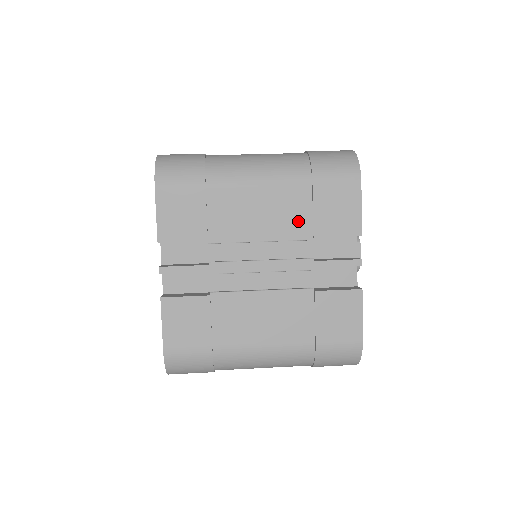
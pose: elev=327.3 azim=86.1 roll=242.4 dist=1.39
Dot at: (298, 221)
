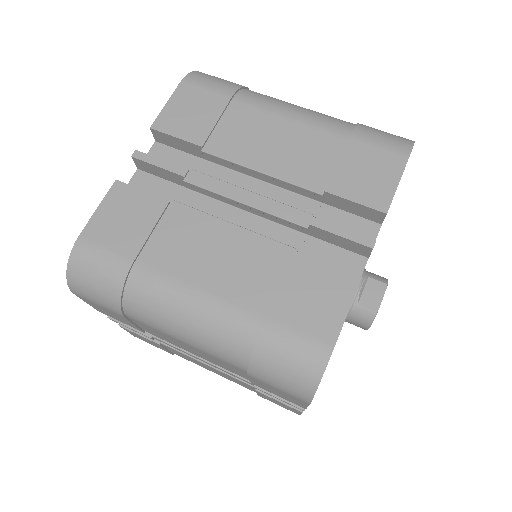
Dot at: (314, 168)
